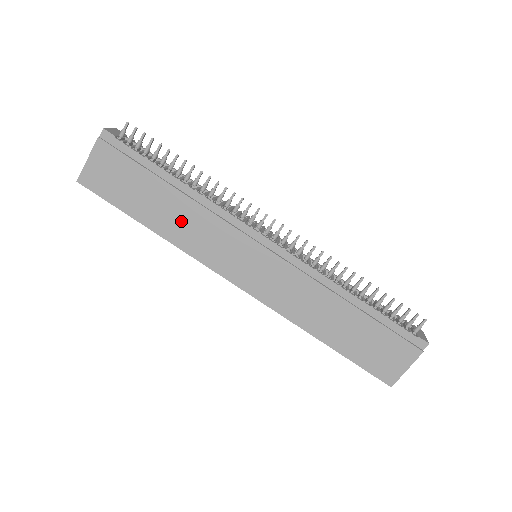
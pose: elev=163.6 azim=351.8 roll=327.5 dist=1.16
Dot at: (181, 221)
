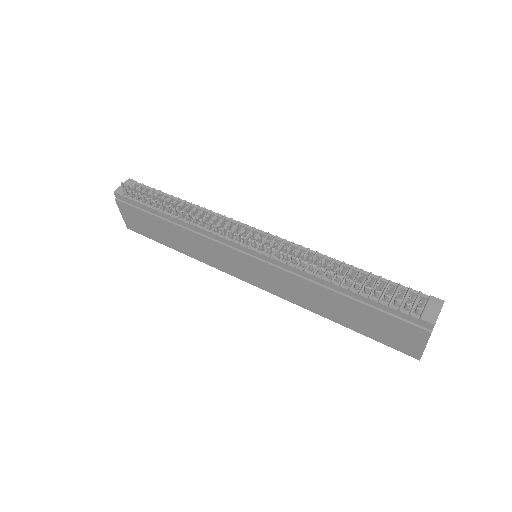
Dot at: (190, 244)
